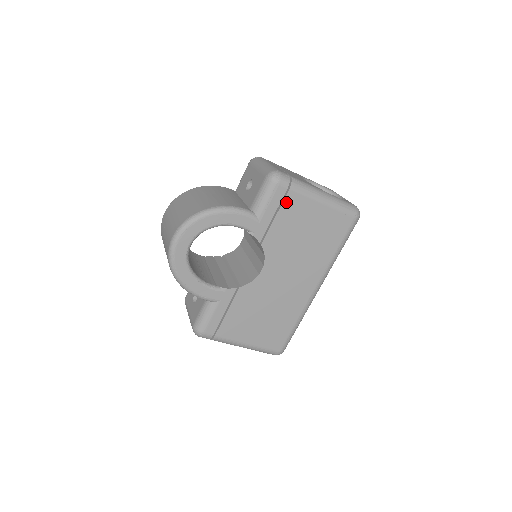
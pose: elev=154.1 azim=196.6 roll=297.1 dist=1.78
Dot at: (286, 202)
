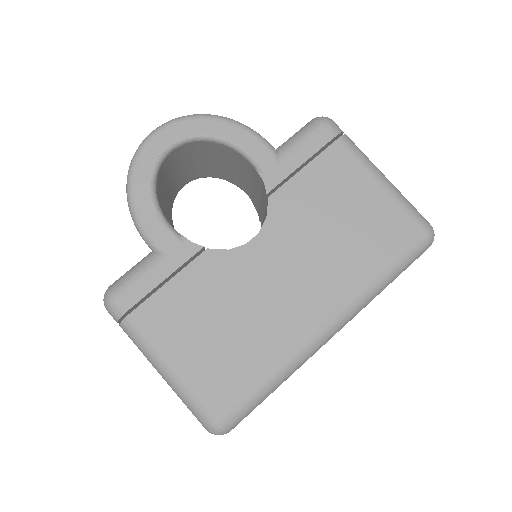
Dot at: (327, 154)
